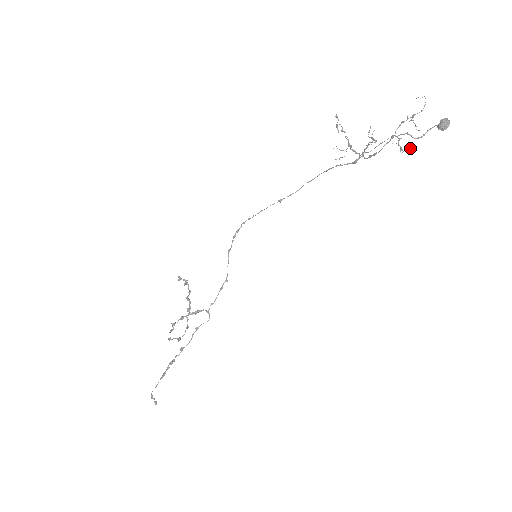
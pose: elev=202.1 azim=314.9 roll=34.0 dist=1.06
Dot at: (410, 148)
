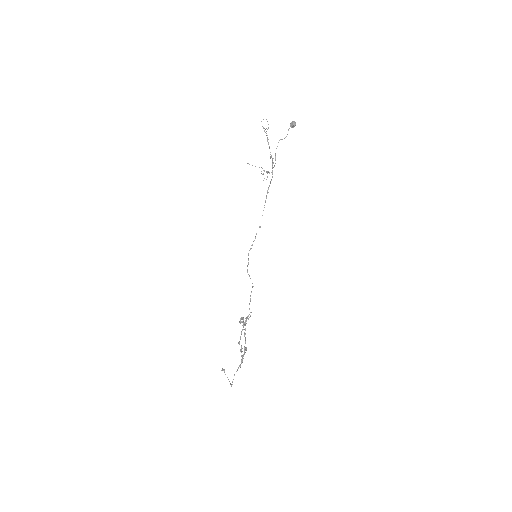
Dot at: occluded
